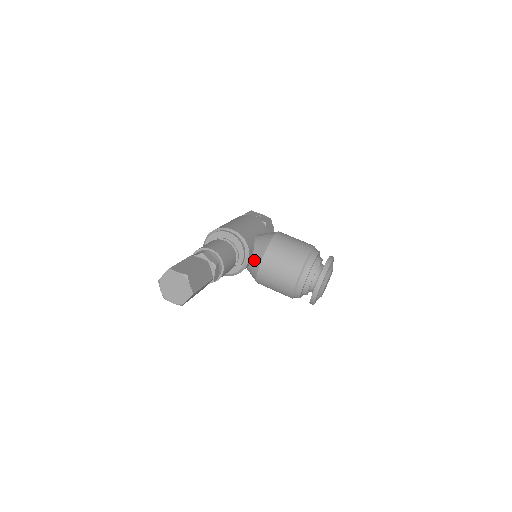
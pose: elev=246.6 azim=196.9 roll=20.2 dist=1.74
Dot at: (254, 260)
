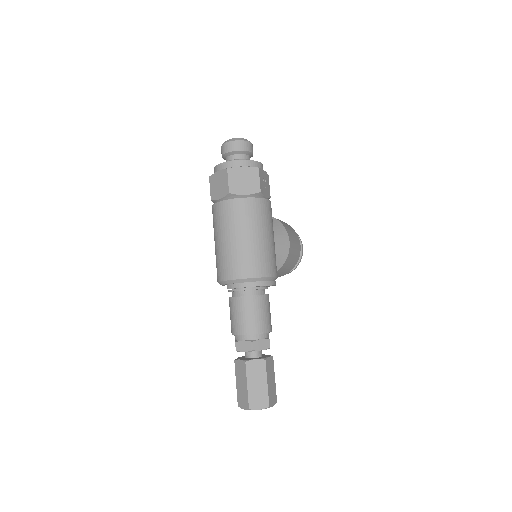
Dot at: occluded
